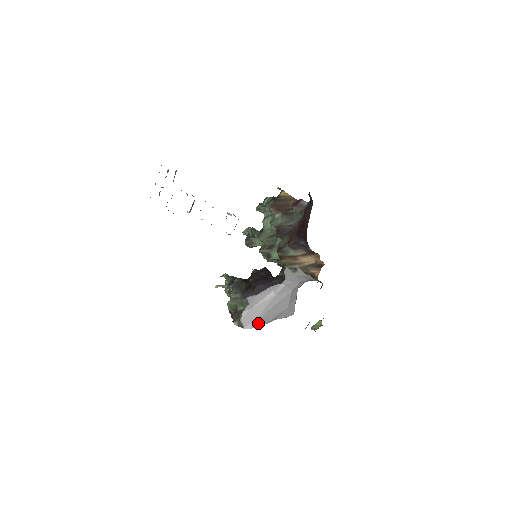
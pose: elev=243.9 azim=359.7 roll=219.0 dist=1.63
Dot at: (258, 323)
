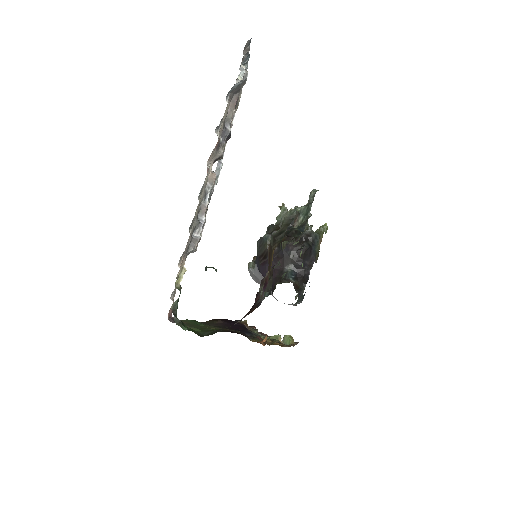
Dot at: occluded
